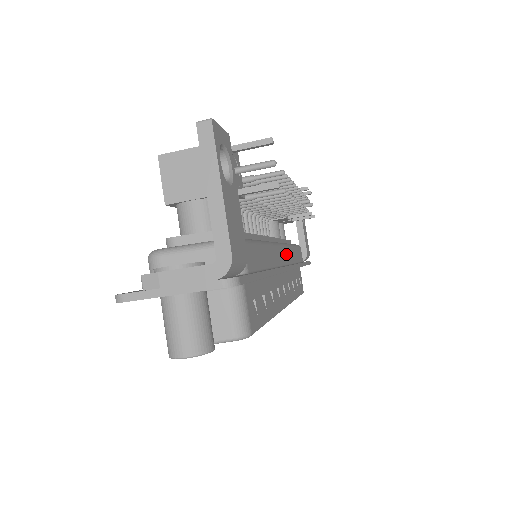
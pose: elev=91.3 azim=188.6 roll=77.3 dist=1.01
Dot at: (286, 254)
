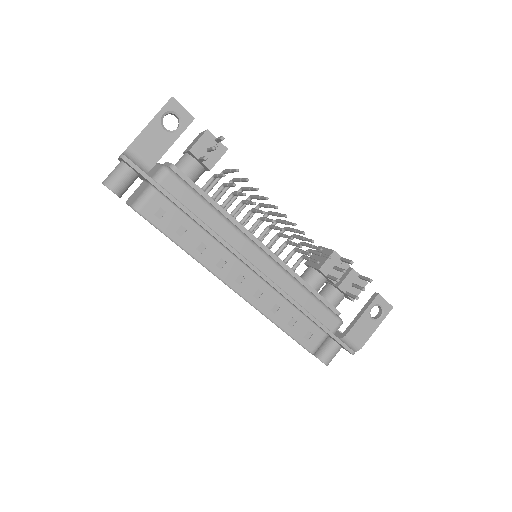
Dot at: (269, 267)
